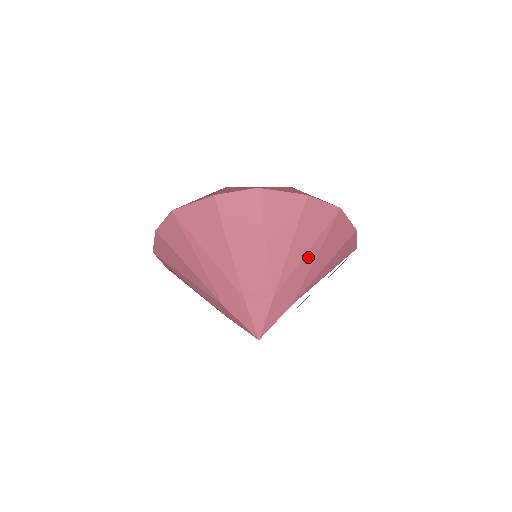
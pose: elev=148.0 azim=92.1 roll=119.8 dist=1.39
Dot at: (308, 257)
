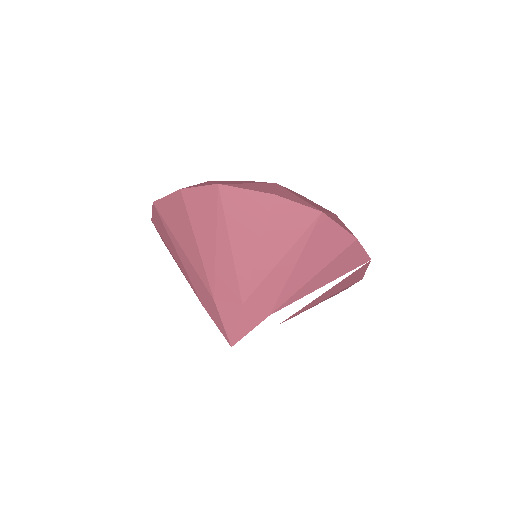
Dot at: (283, 265)
